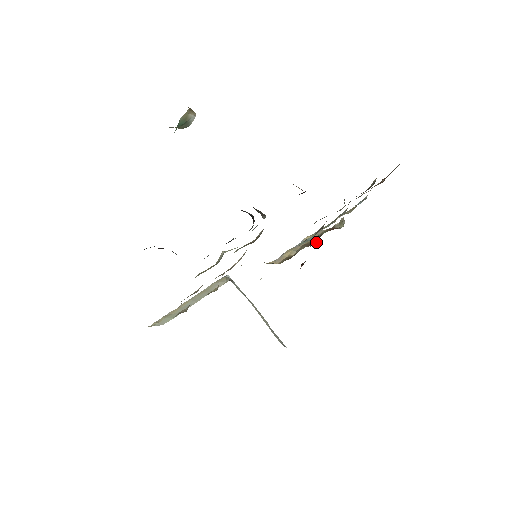
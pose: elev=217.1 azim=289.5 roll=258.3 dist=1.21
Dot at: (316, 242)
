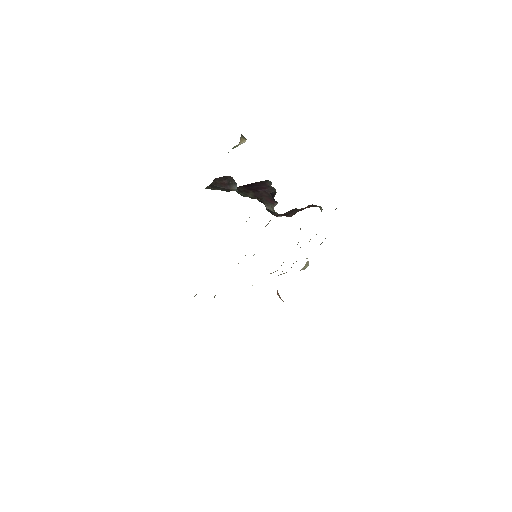
Dot at: occluded
